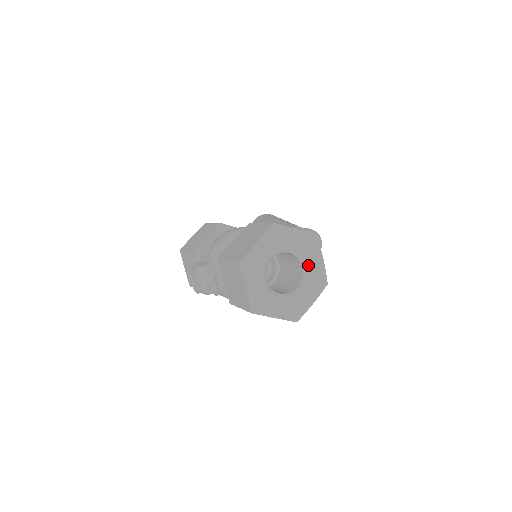
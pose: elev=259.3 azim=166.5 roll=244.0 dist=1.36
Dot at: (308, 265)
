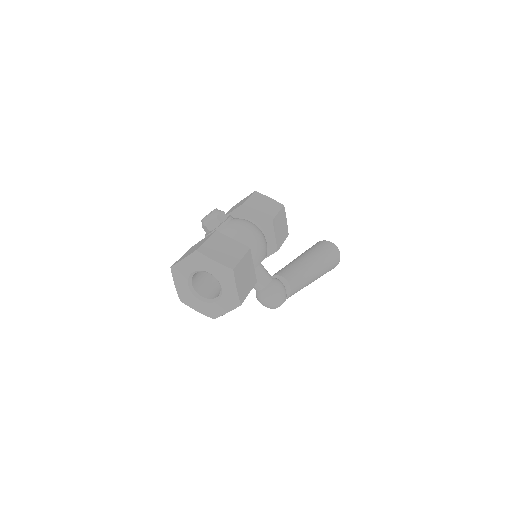
Dot at: (218, 302)
